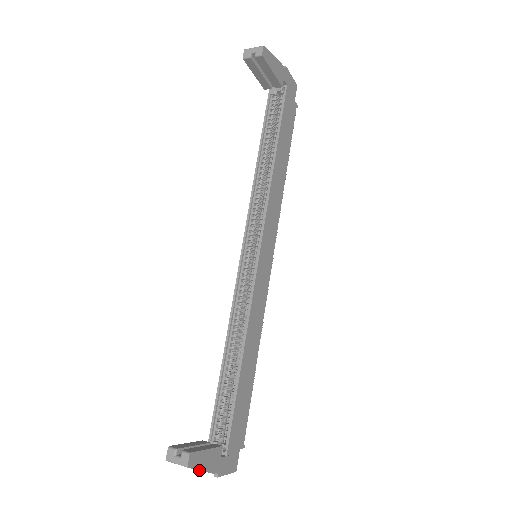
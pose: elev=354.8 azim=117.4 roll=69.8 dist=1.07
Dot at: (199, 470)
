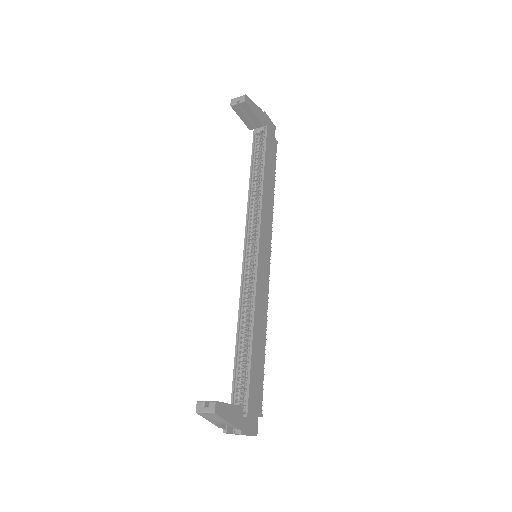
Dot at: (225, 420)
